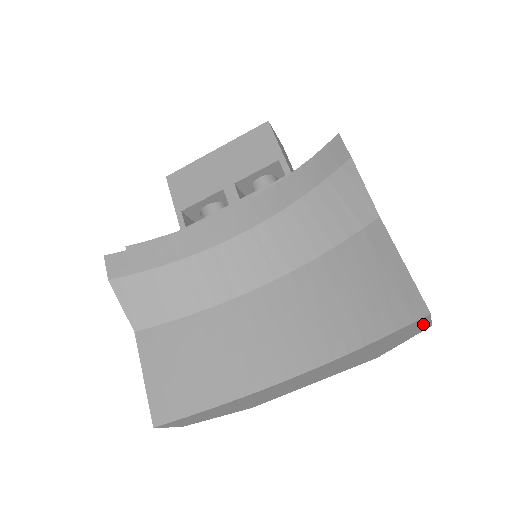
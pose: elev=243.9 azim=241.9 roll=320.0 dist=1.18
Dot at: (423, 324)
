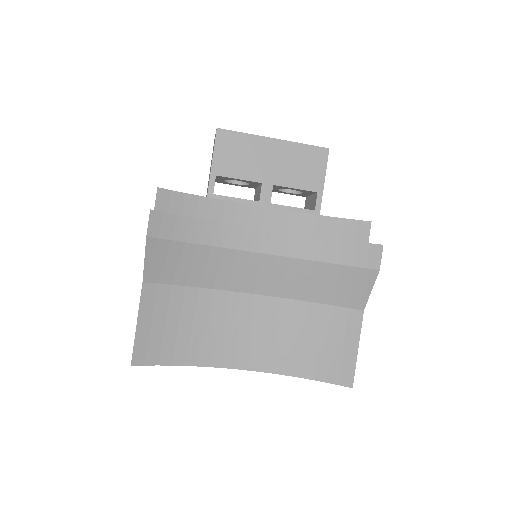
Dot at: occluded
